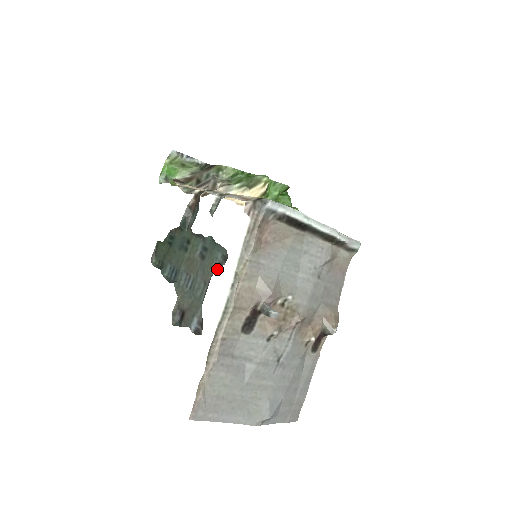
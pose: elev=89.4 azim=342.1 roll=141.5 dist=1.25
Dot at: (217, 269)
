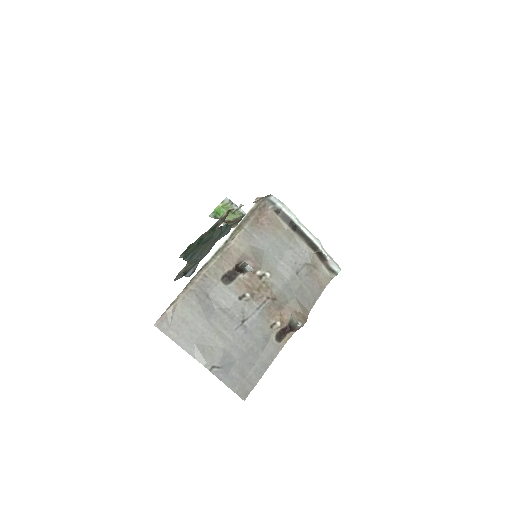
Dot at: (221, 237)
